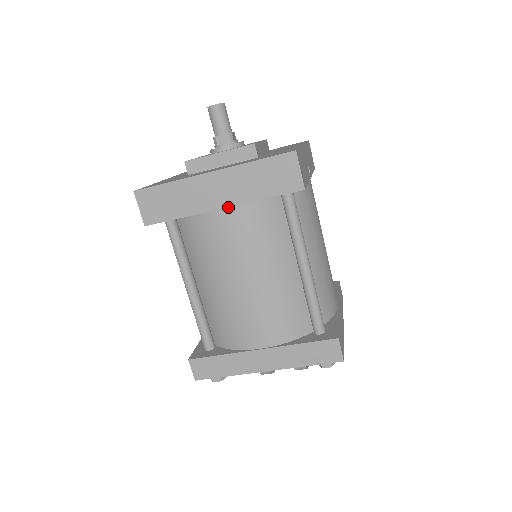
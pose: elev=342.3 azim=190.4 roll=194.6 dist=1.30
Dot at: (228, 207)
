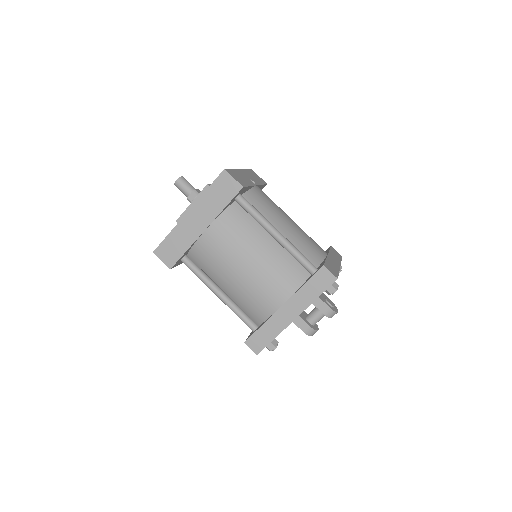
Dot at: (209, 226)
